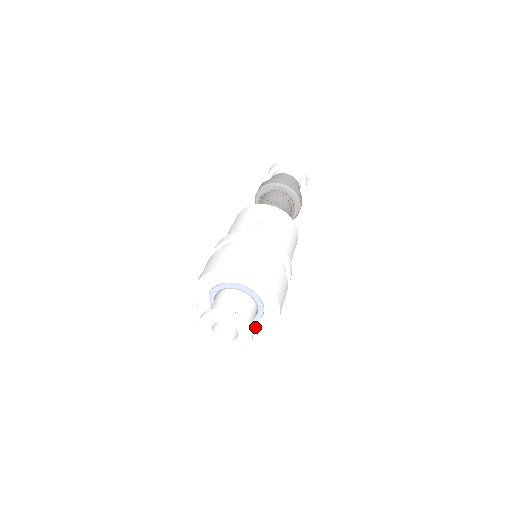
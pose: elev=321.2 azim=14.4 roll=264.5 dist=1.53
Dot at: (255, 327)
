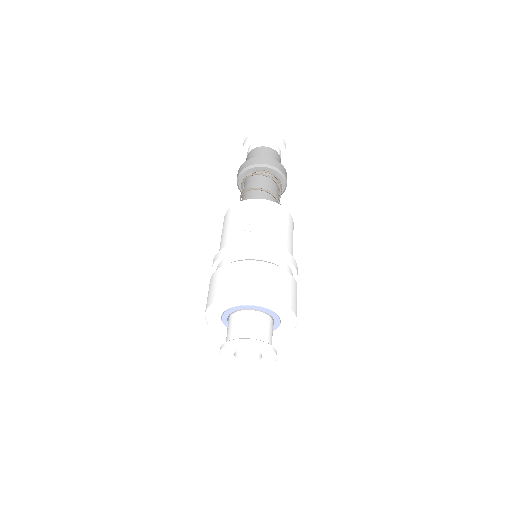
Dot at: (276, 334)
